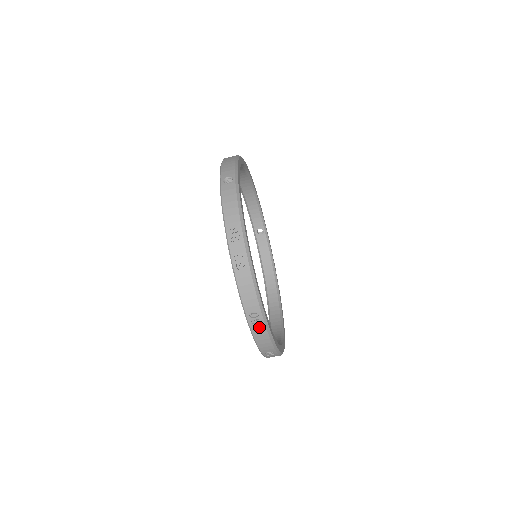
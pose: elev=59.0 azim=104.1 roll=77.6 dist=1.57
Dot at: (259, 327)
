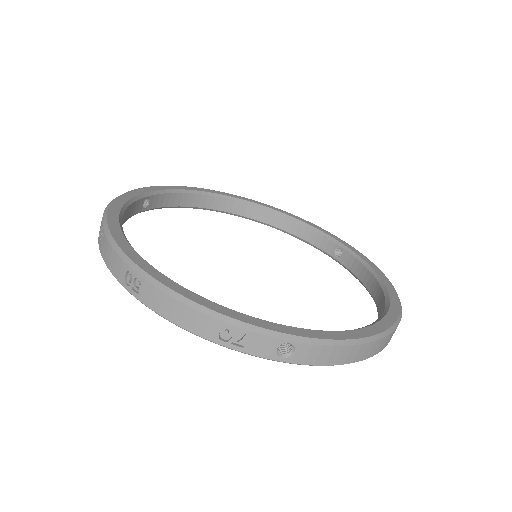
Dot at: (147, 291)
